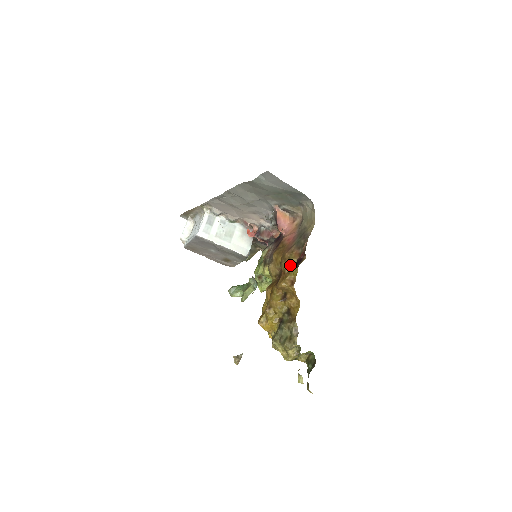
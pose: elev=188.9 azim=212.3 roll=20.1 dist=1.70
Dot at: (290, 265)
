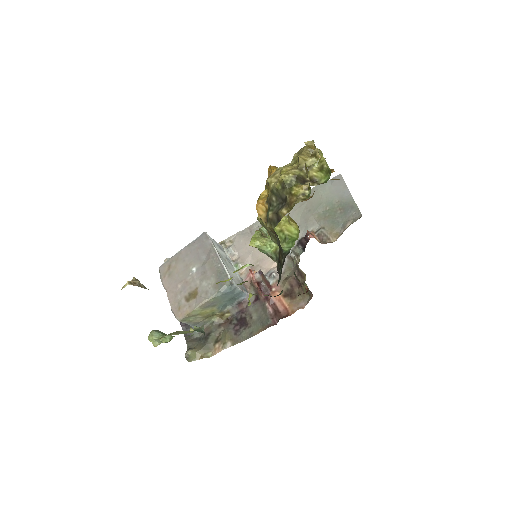
Dot at: (332, 179)
